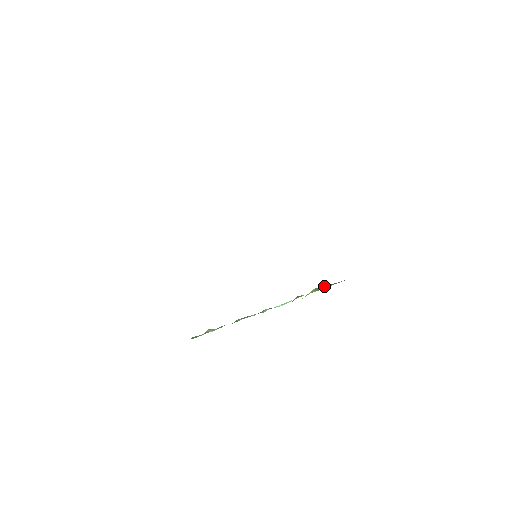
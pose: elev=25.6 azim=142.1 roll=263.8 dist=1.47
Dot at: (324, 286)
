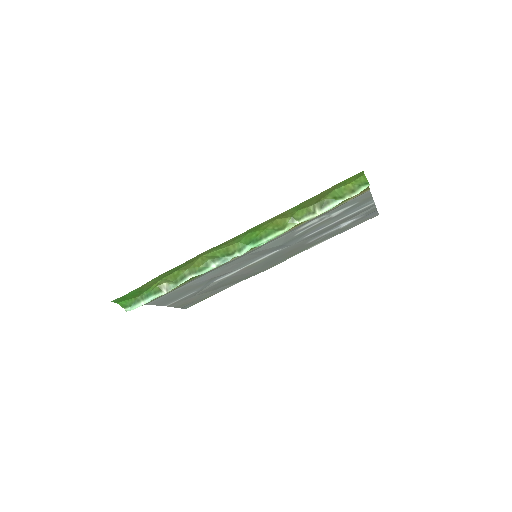
Dot at: (323, 201)
